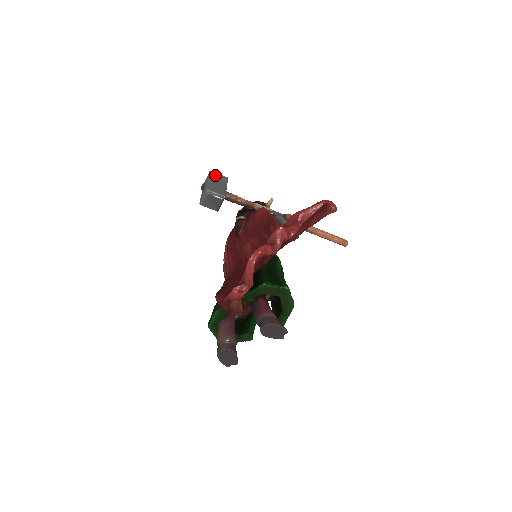
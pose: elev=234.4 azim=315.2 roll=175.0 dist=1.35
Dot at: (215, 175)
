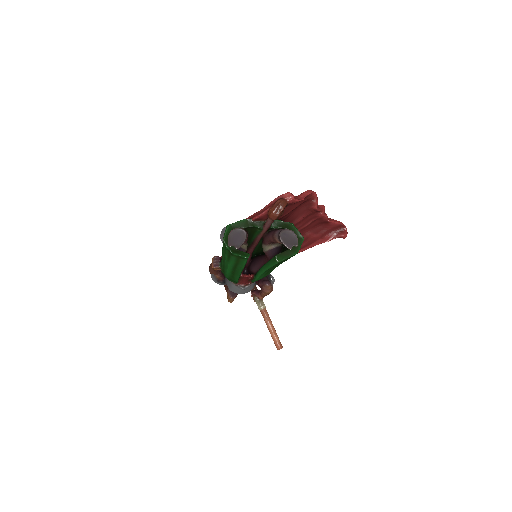
Dot at: occluded
